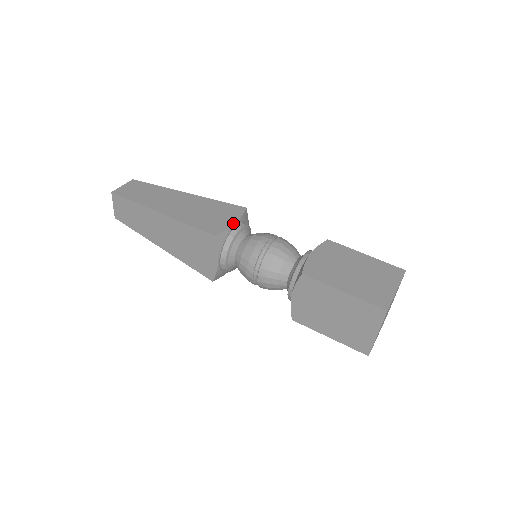
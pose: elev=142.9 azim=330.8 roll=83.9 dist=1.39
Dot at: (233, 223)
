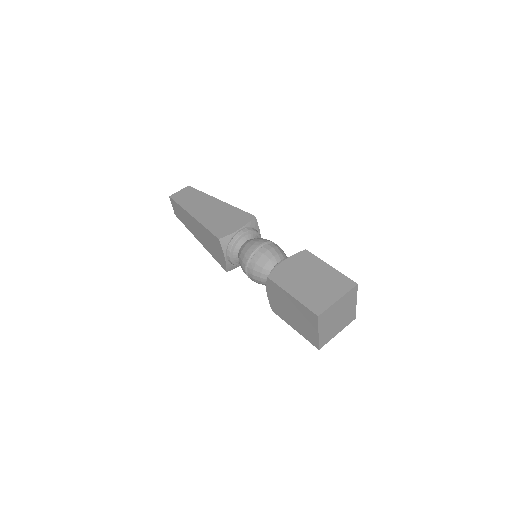
Dot at: (237, 229)
